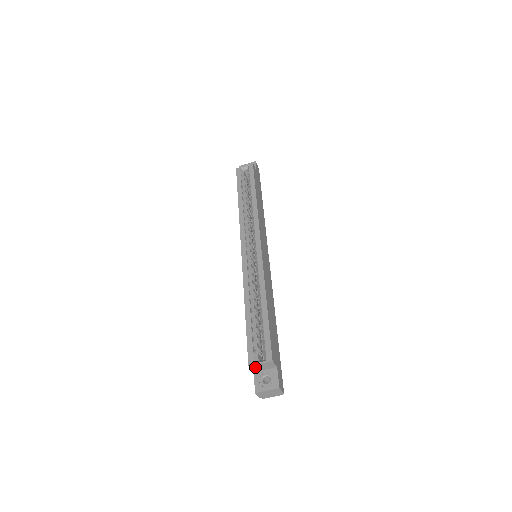
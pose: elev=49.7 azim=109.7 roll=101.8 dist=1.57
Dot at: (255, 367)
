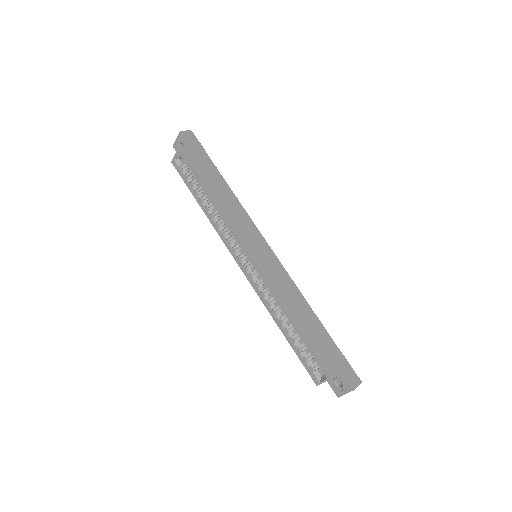
Dot at: occluded
